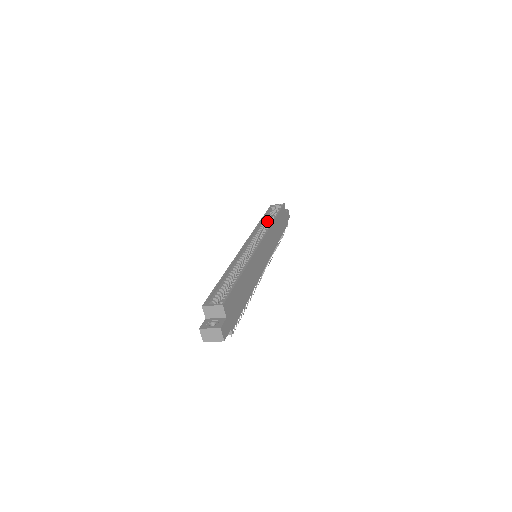
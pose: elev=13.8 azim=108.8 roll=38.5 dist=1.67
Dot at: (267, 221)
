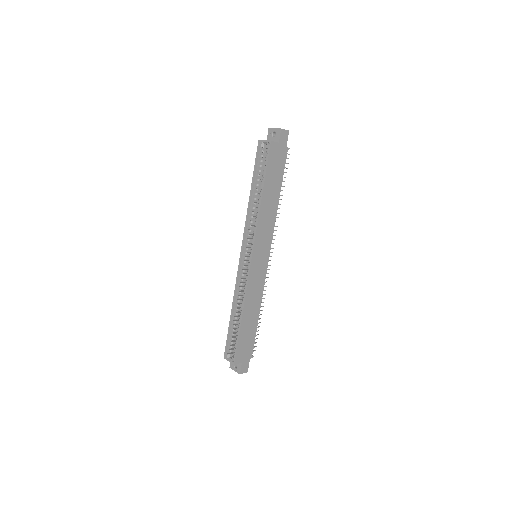
Dot at: (257, 190)
